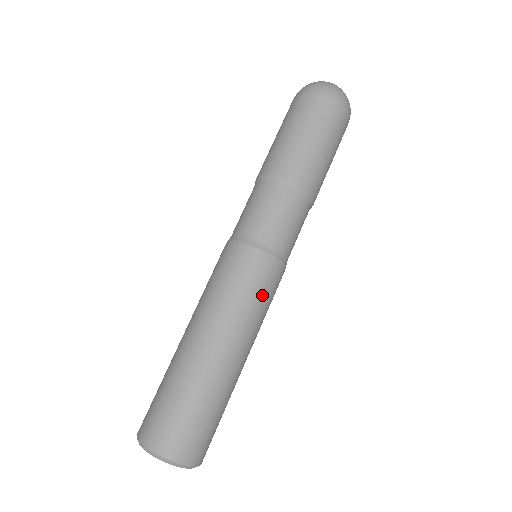
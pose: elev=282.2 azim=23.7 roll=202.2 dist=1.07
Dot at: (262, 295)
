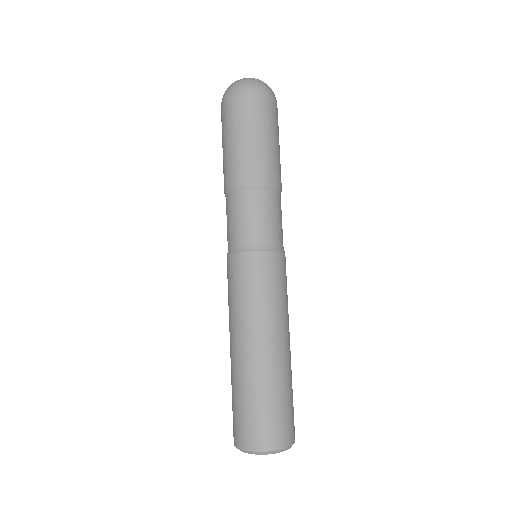
Dot at: (260, 288)
